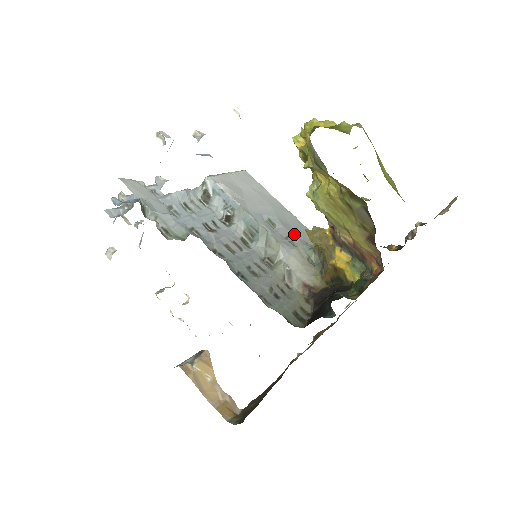
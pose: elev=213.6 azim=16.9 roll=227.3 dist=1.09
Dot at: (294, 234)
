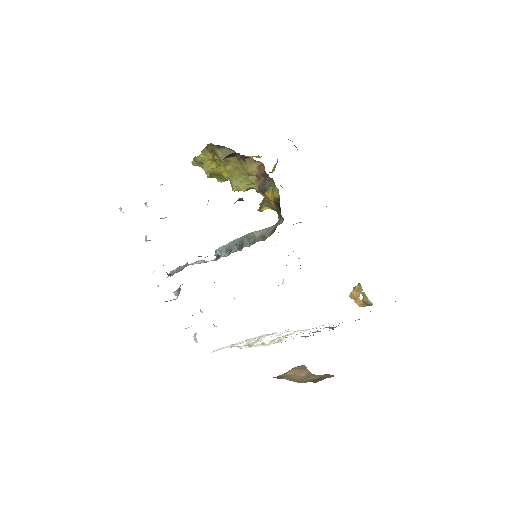
Dot at: occluded
